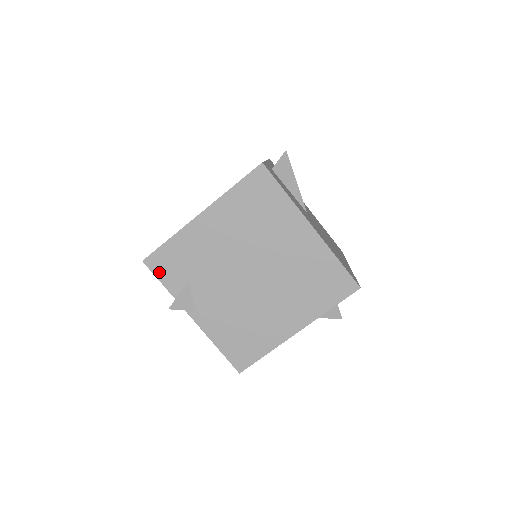
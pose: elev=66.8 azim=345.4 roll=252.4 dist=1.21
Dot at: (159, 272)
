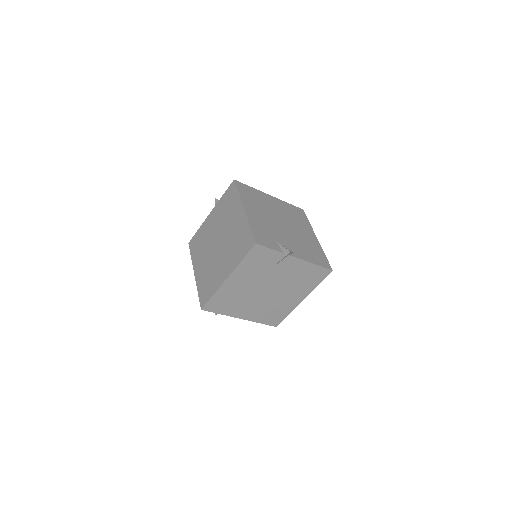
Dot at: (266, 244)
